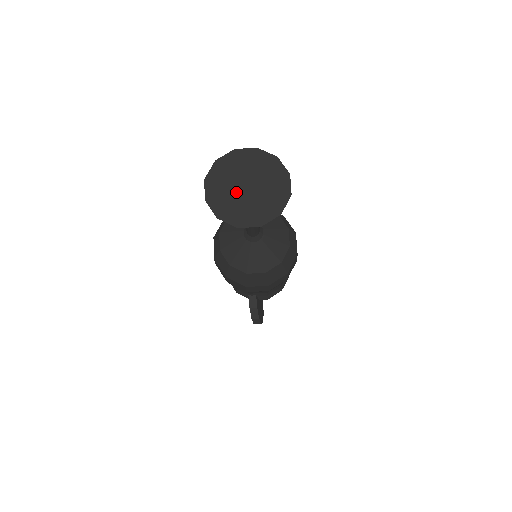
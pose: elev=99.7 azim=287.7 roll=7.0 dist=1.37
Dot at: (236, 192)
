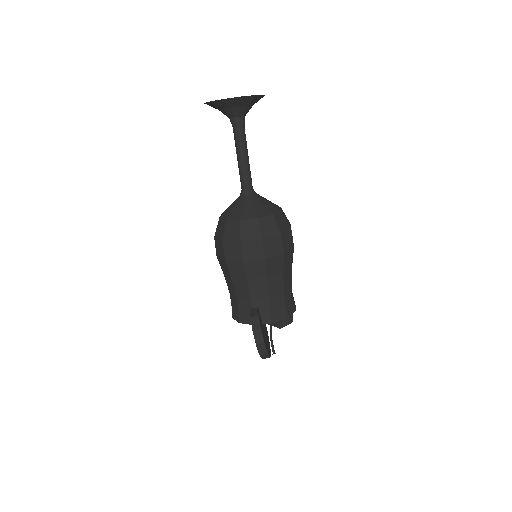
Dot at: occluded
